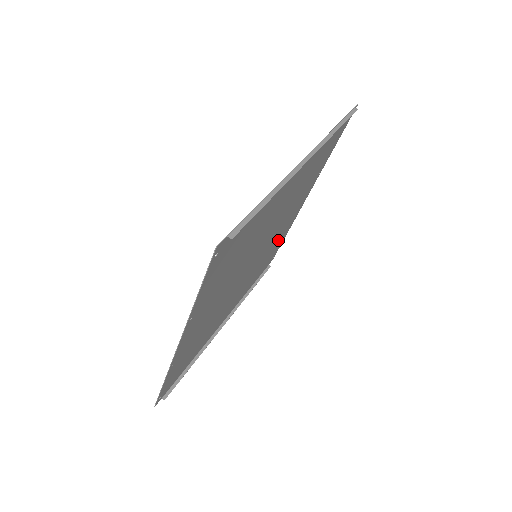
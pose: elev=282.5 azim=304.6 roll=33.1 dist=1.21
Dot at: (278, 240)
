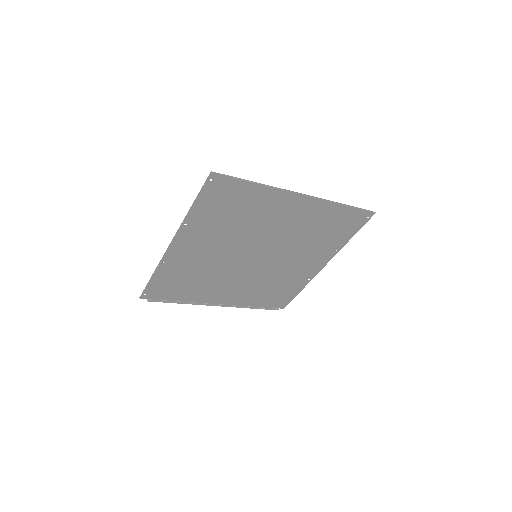
Dot at: (288, 281)
